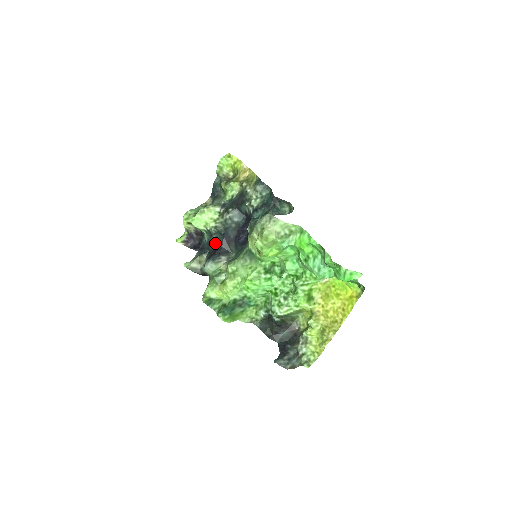
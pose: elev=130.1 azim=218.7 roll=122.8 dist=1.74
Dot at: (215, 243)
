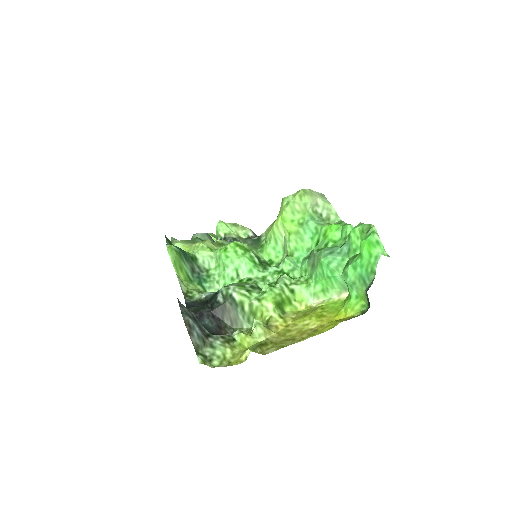
Dot at: occluded
